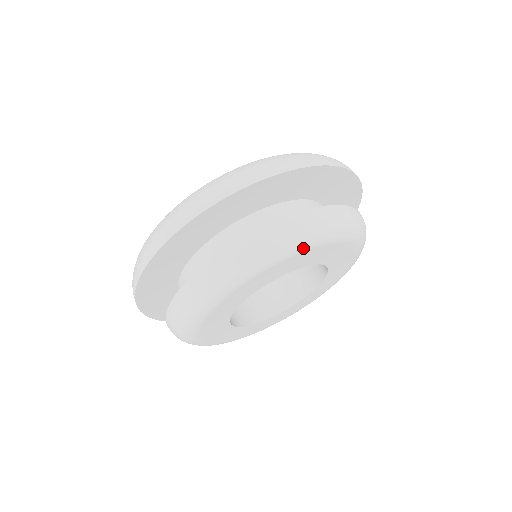
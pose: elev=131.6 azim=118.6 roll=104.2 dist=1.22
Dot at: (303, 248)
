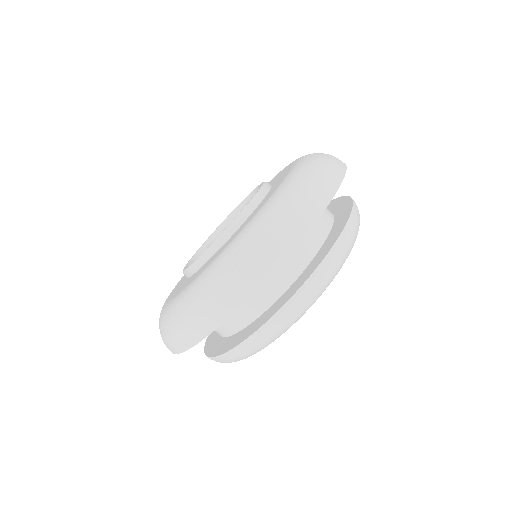
Dot at: occluded
